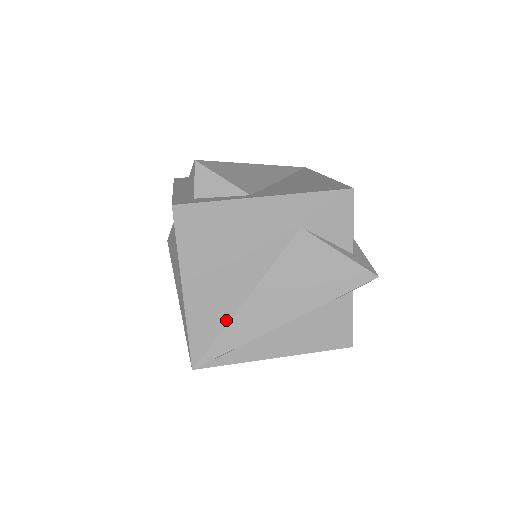
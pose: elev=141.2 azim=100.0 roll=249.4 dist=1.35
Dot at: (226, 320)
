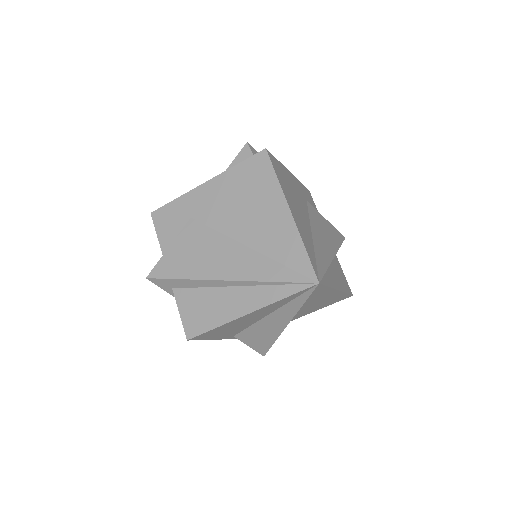
Dot at: (312, 246)
